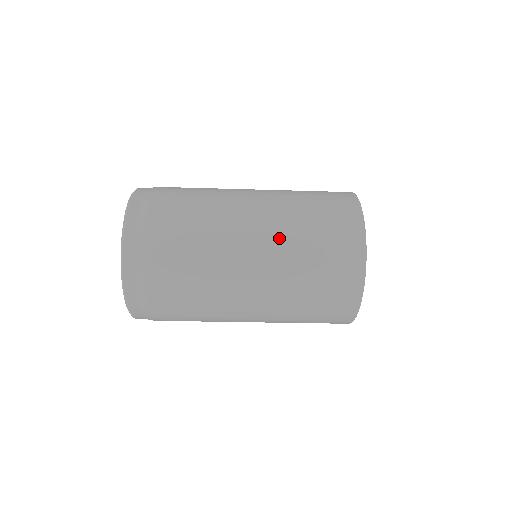
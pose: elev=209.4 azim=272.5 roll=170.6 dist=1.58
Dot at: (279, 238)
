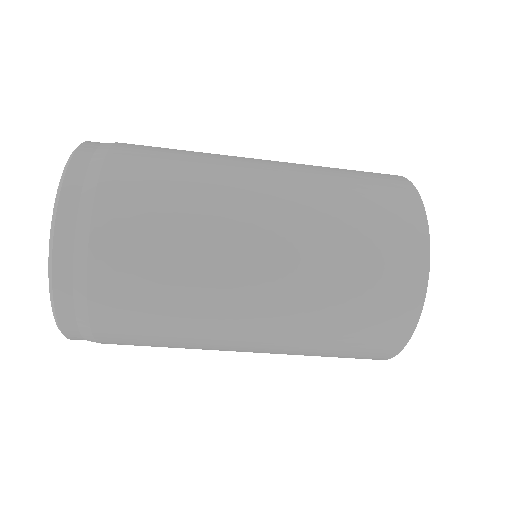
Dot at: (304, 228)
